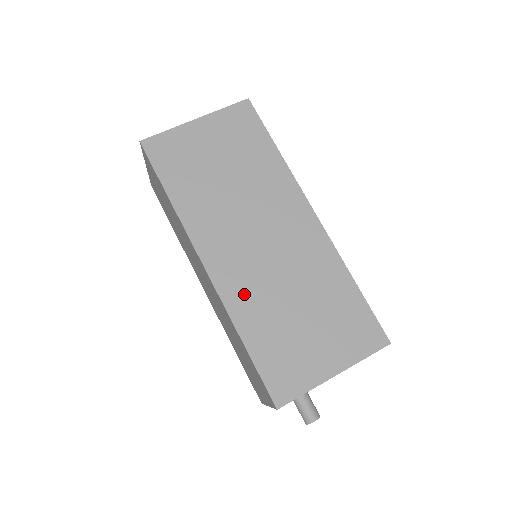
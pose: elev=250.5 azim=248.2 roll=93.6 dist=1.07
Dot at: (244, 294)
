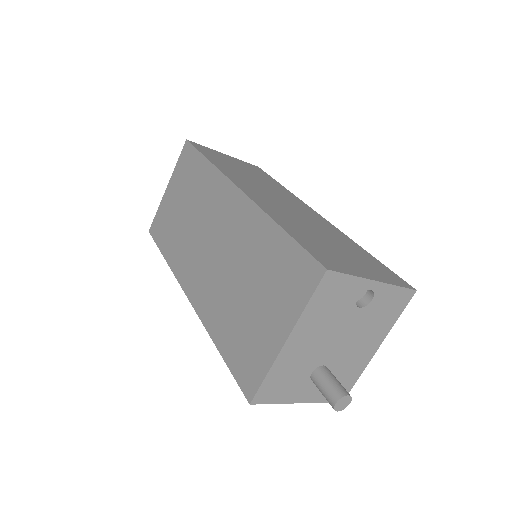
Dot at: (210, 303)
